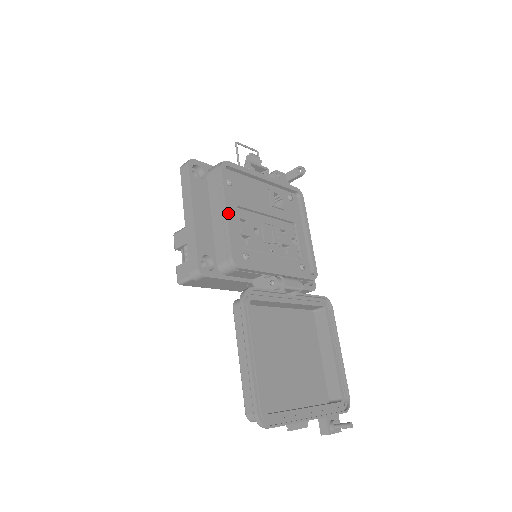
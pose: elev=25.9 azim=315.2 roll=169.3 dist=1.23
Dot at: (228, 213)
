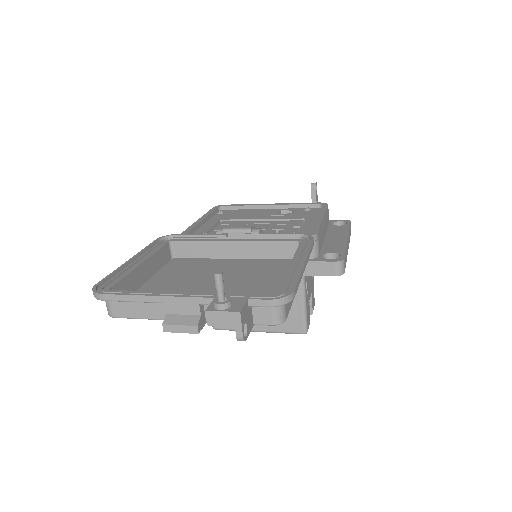
Dot at: (199, 220)
